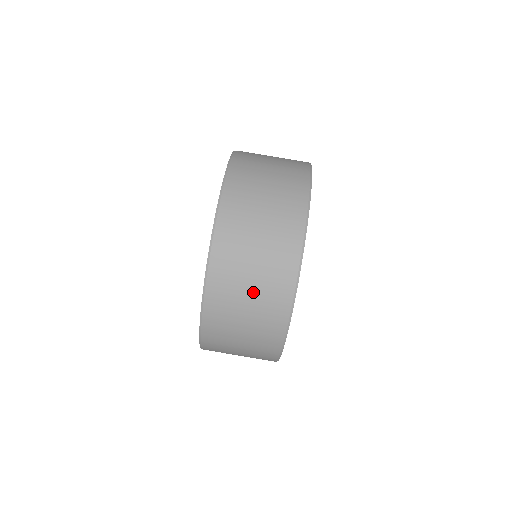
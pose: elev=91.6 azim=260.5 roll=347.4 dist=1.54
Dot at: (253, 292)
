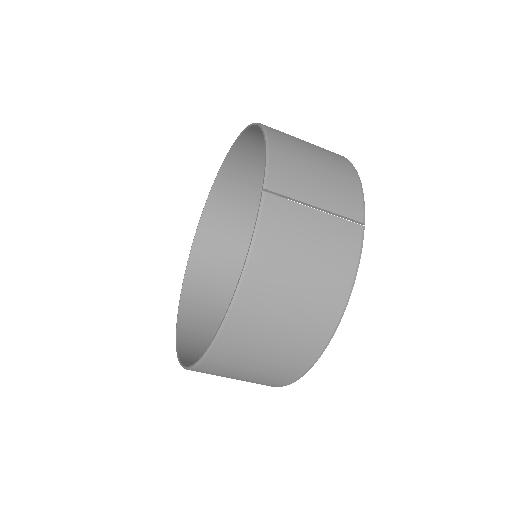
Dot at: (236, 379)
